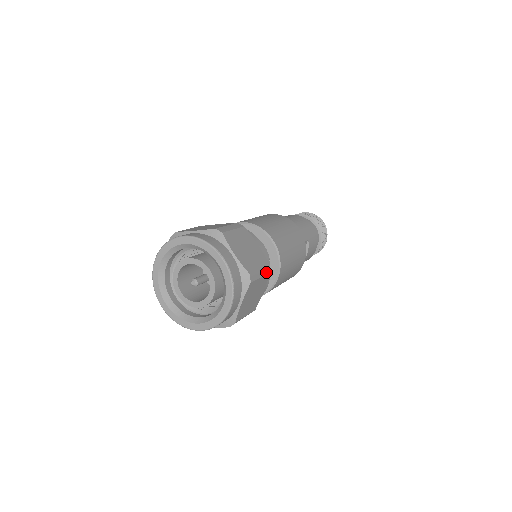
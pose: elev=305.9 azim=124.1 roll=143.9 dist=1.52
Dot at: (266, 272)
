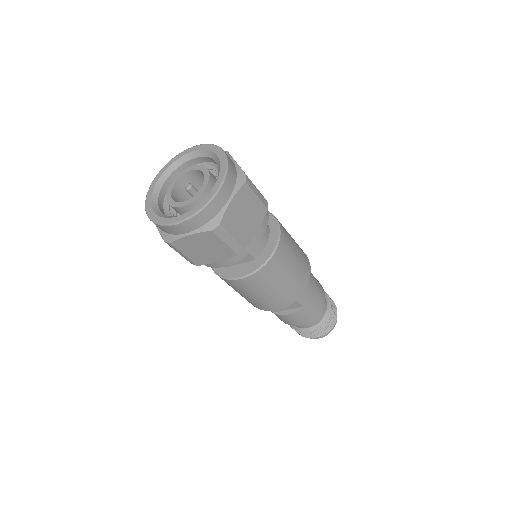
Dot at: (234, 248)
